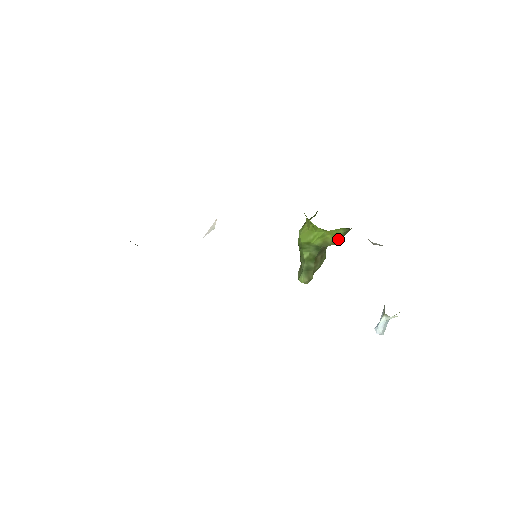
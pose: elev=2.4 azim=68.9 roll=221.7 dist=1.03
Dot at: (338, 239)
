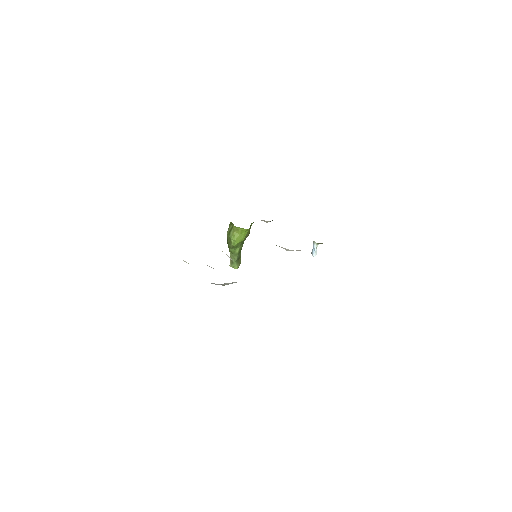
Dot at: occluded
